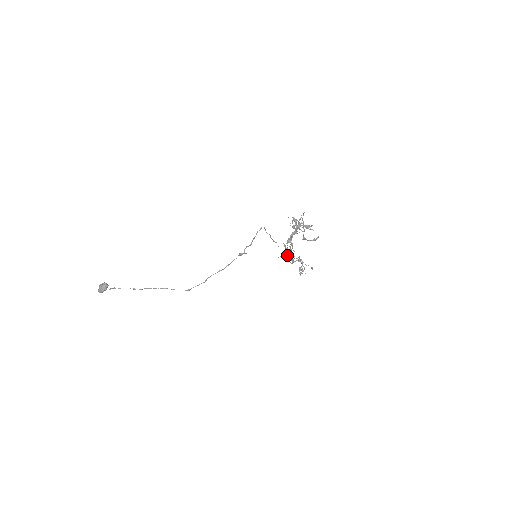
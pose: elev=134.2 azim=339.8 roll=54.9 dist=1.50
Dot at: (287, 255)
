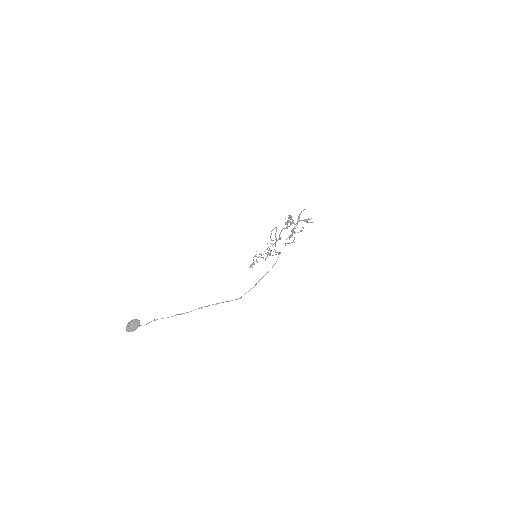
Dot at: (268, 250)
